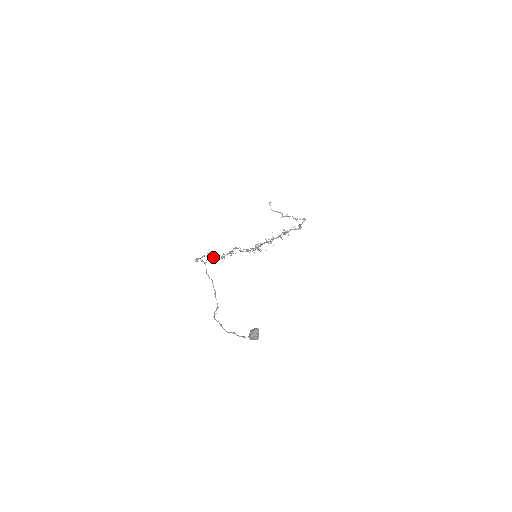
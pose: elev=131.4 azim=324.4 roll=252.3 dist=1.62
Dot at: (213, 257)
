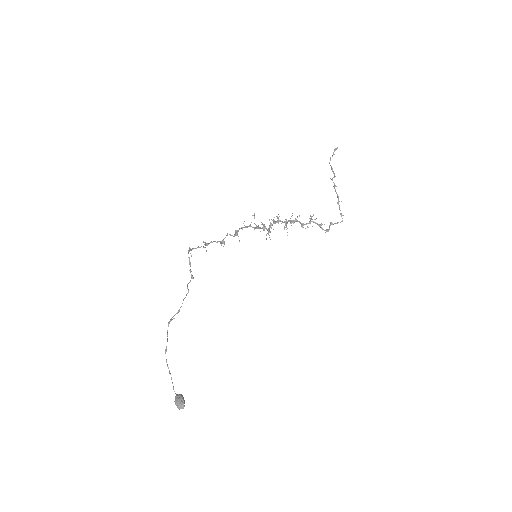
Dot at: (212, 242)
